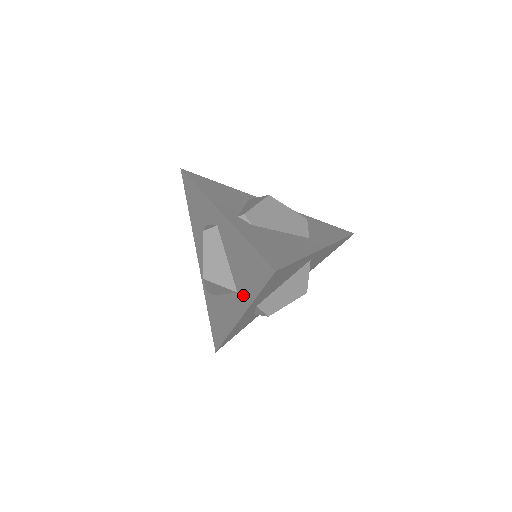
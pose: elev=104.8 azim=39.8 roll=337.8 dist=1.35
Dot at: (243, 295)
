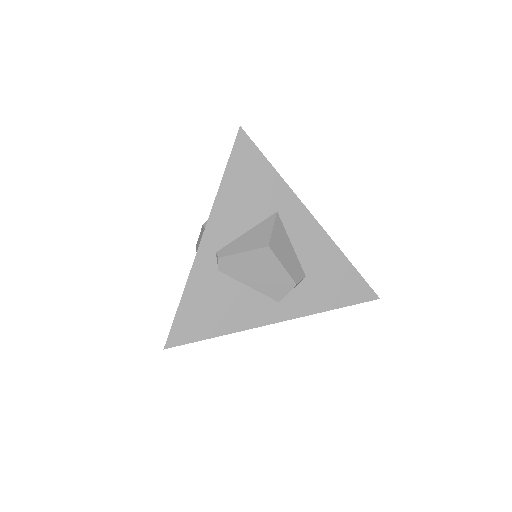
Dot at: occluded
